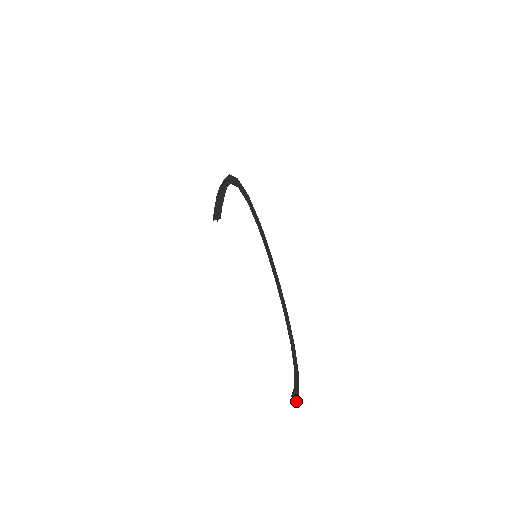
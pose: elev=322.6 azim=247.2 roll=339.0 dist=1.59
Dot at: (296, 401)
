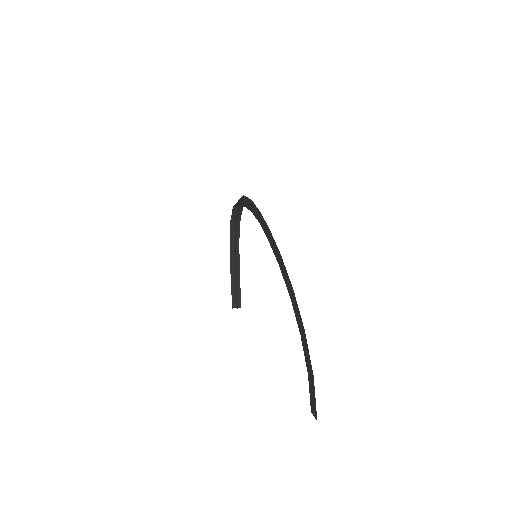
Dot at: (315, 403)
